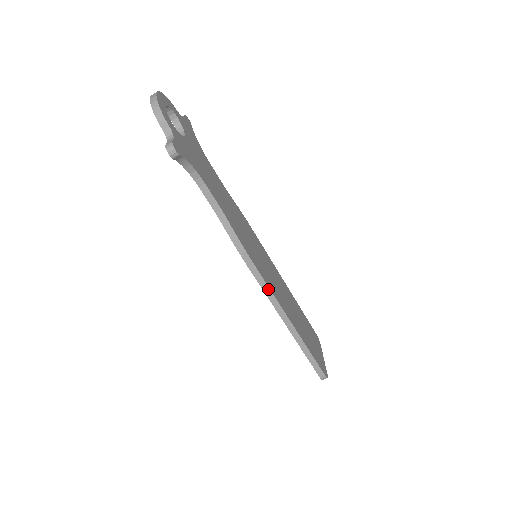
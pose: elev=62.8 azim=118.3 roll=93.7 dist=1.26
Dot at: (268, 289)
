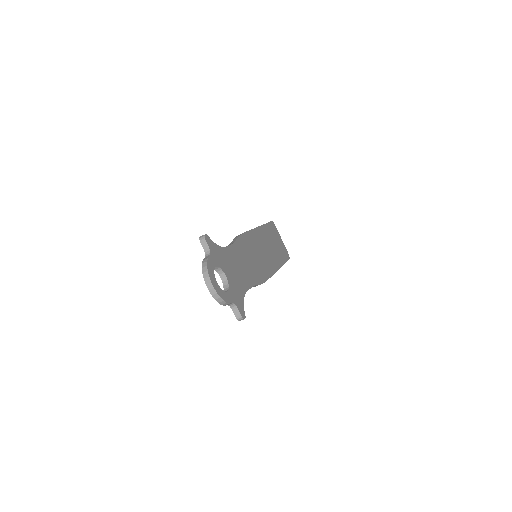
Dot at: (271, 276)
